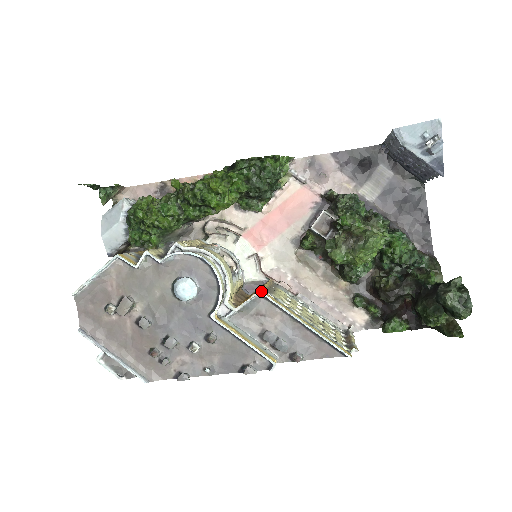
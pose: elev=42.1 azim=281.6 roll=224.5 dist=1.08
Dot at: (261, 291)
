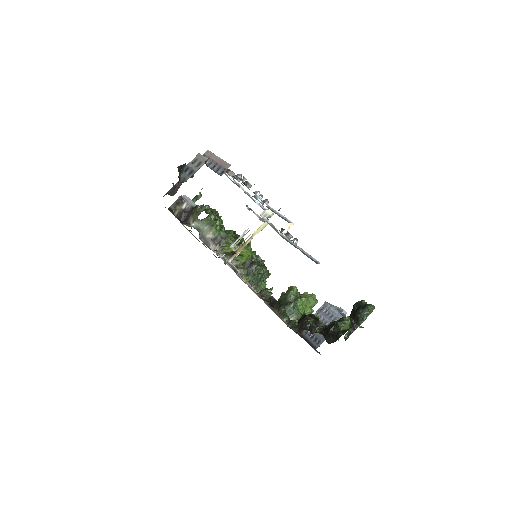
Dot at: (282, 234)
